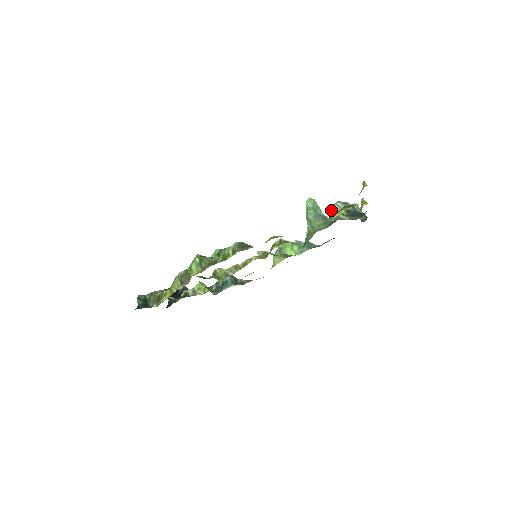
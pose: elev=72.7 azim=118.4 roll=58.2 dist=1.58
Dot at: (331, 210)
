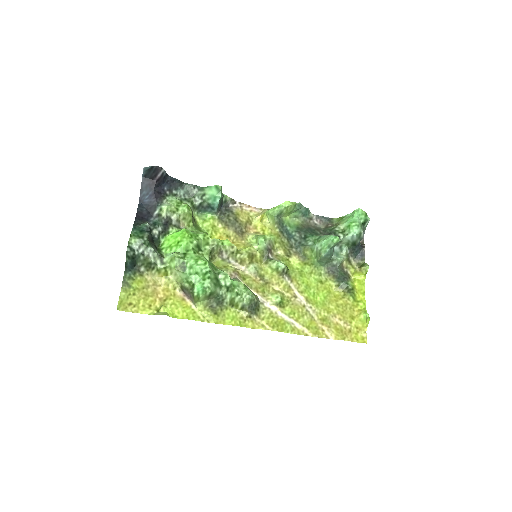
Dot at: (344, 239)
